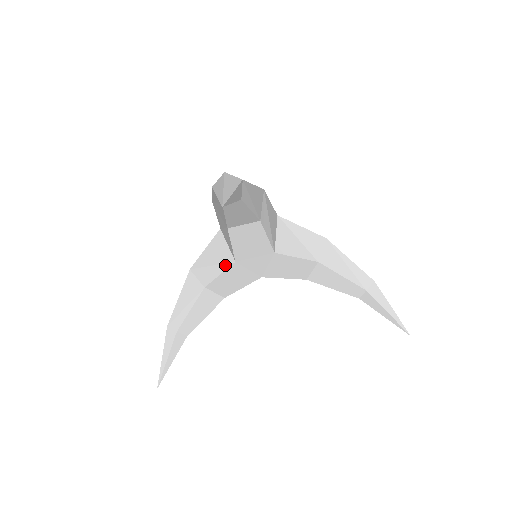
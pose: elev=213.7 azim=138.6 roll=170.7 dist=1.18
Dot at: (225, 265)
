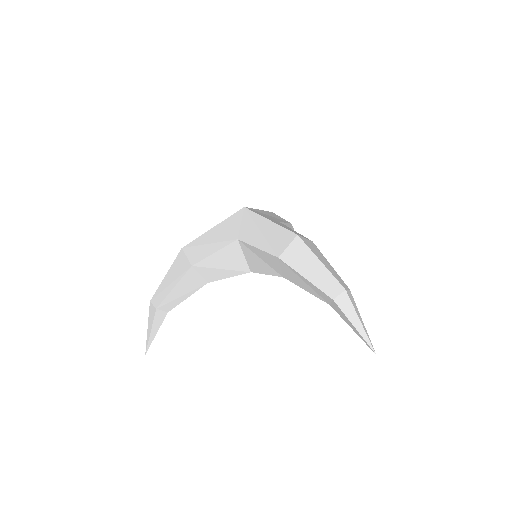
Dot at: (239, 272)
